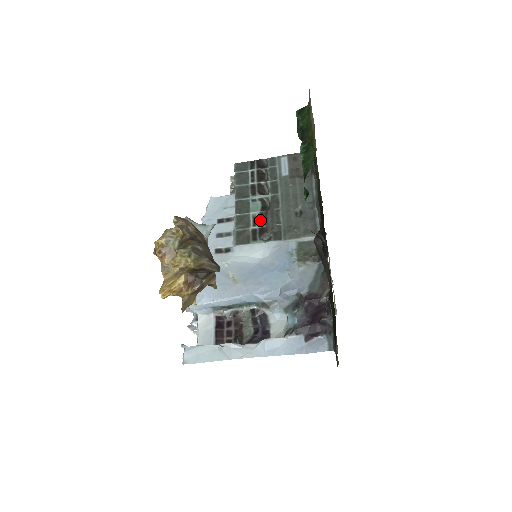
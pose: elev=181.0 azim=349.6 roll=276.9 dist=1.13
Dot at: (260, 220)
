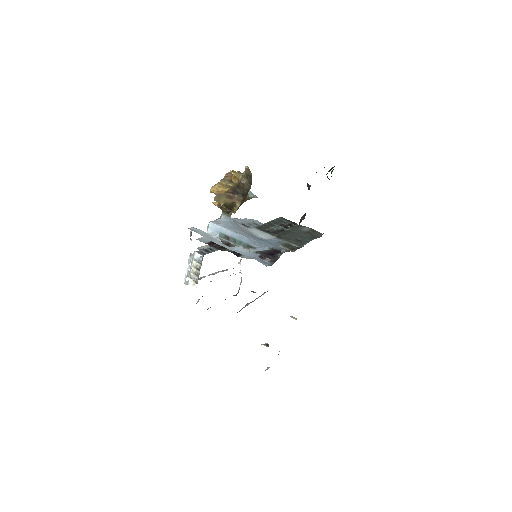
Dot at: (275, 231)
